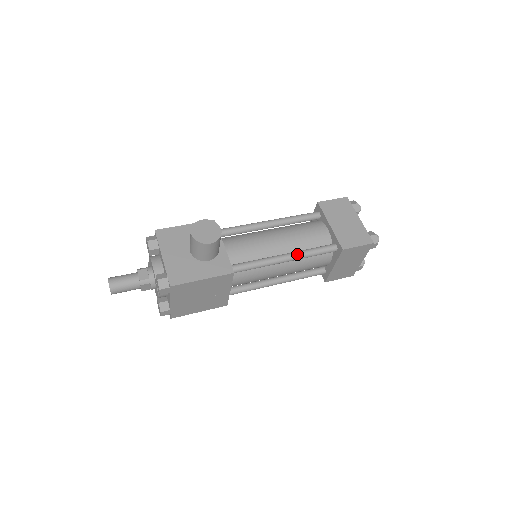
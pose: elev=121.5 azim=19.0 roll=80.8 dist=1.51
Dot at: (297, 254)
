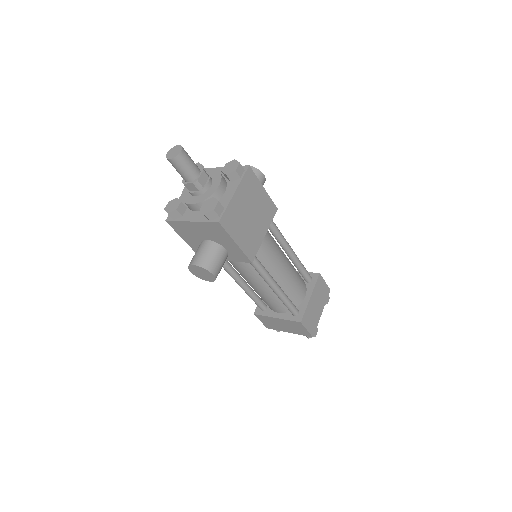
Dot at: (295, 254)
